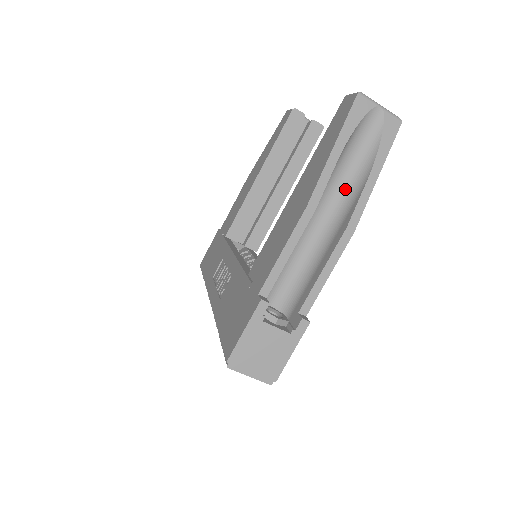
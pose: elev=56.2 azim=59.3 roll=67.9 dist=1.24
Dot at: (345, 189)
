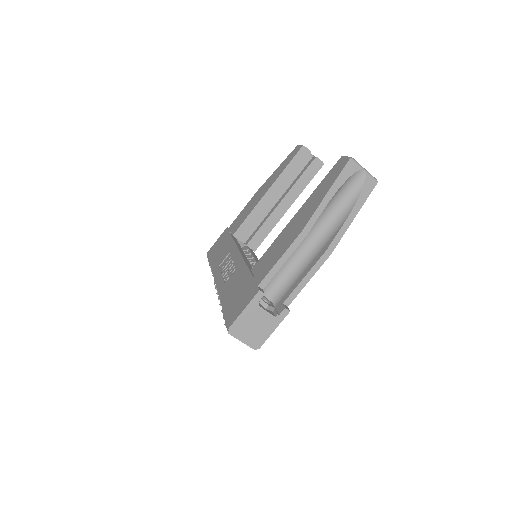
Dot at: (330, 222)
